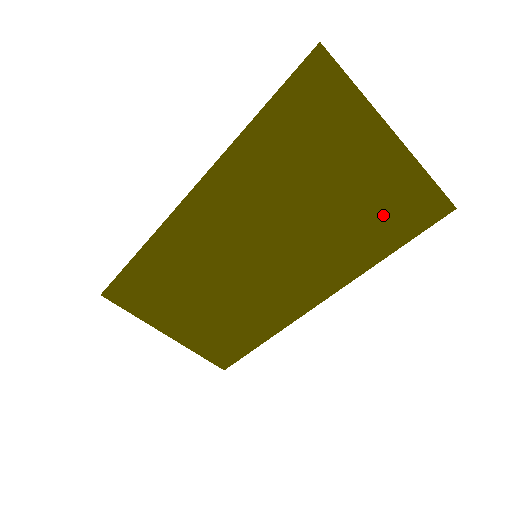
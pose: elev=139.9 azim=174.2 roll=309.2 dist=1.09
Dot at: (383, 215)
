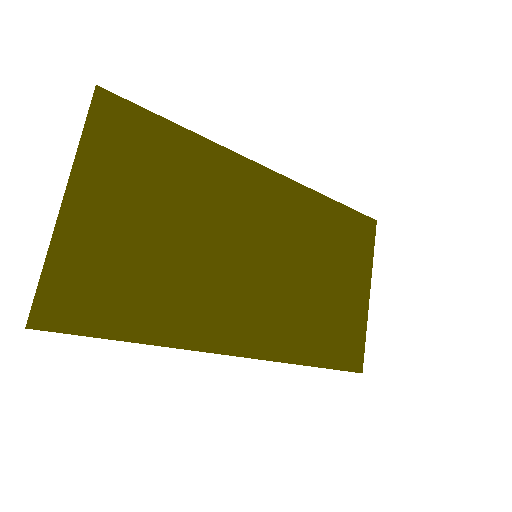
Dot at: (336, 330)
